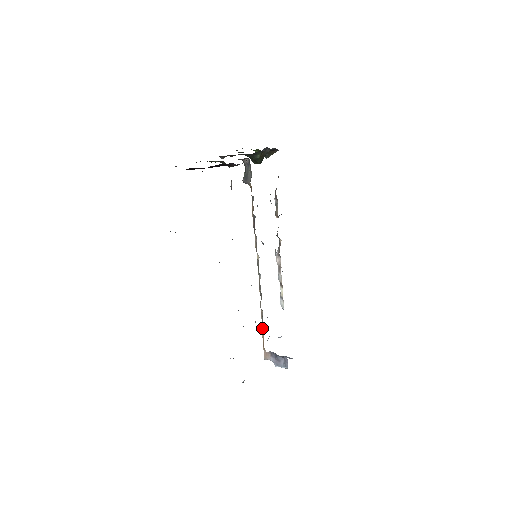
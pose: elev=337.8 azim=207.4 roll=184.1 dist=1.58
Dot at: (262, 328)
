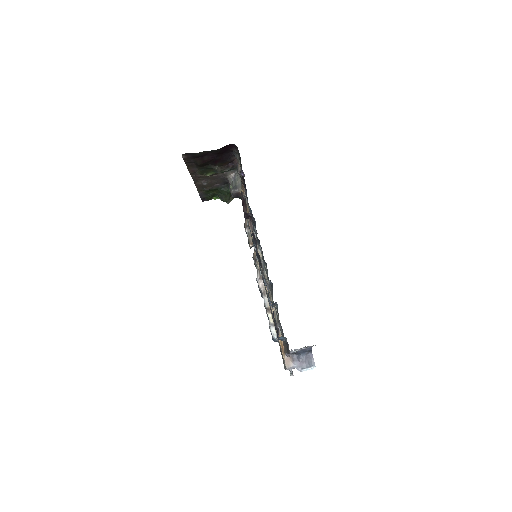
Dot at: occluded
